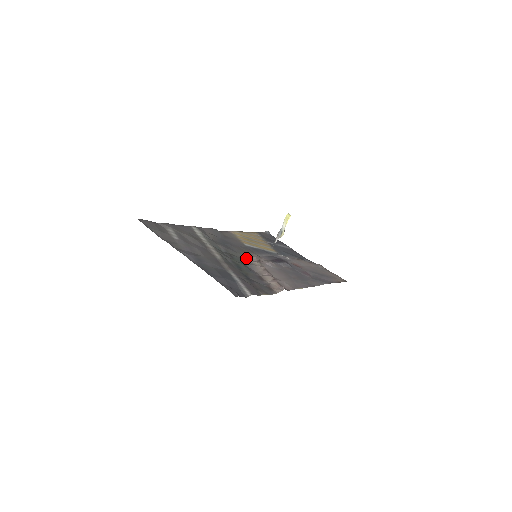
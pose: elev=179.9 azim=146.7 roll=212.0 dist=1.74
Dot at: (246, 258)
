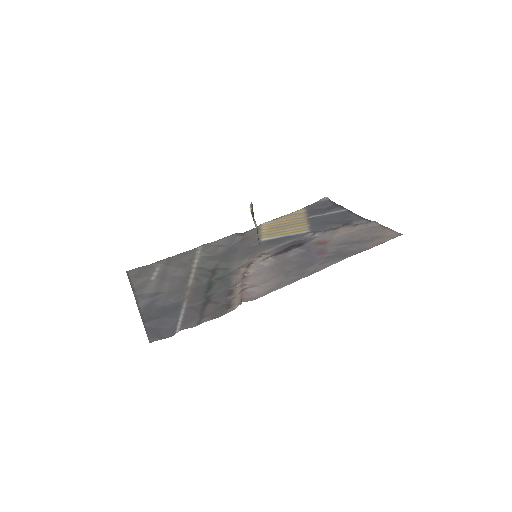
Dot at: (239, 265)
